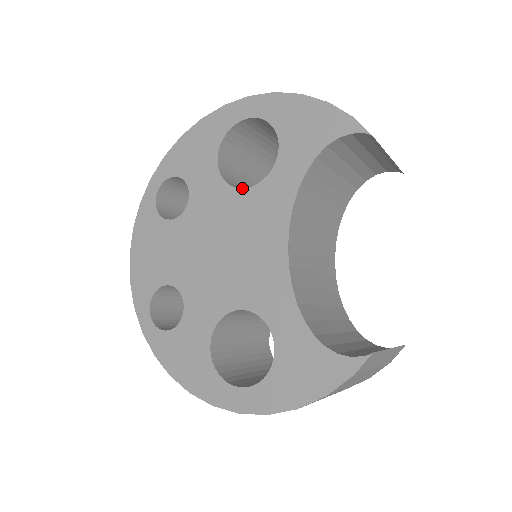
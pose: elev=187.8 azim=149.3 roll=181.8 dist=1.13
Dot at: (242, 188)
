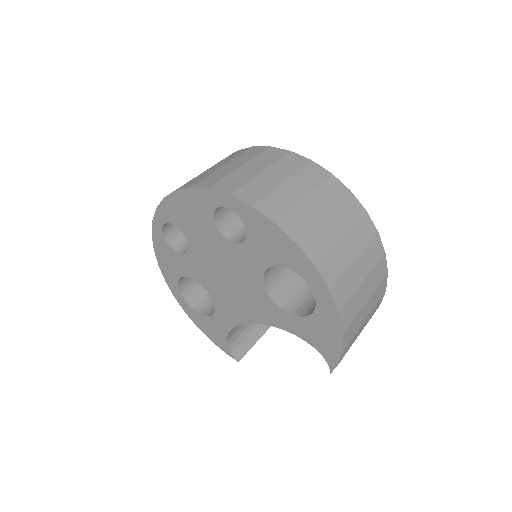
Dot at: (266, 290)
